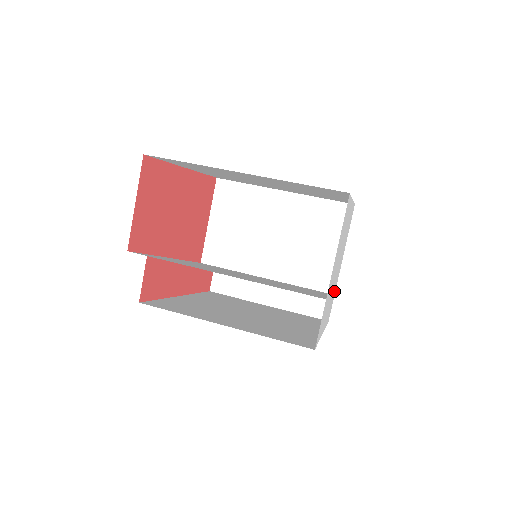
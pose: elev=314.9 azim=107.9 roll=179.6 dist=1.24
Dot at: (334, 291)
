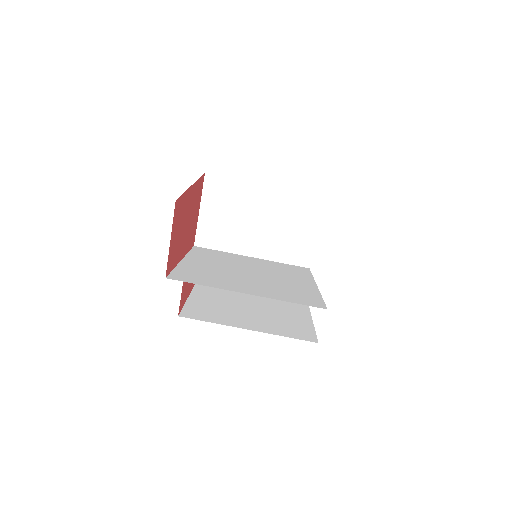
Dot at: occluded
